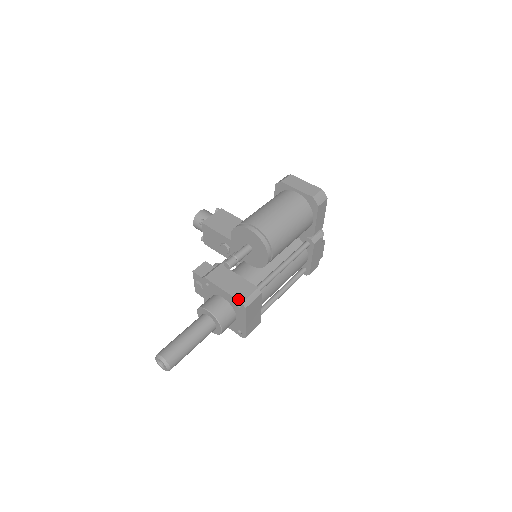
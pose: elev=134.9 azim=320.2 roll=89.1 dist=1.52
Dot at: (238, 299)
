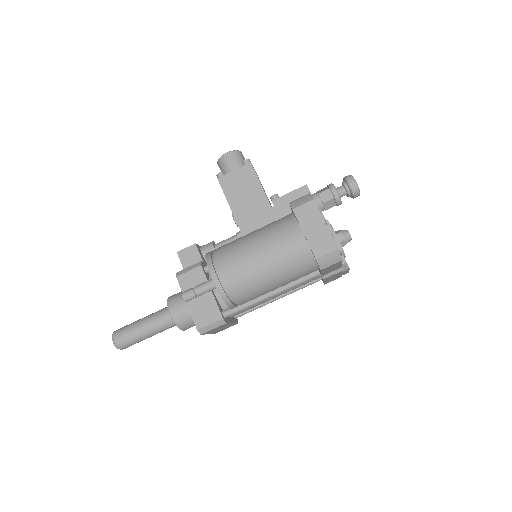
Dot at: (195, 323)
